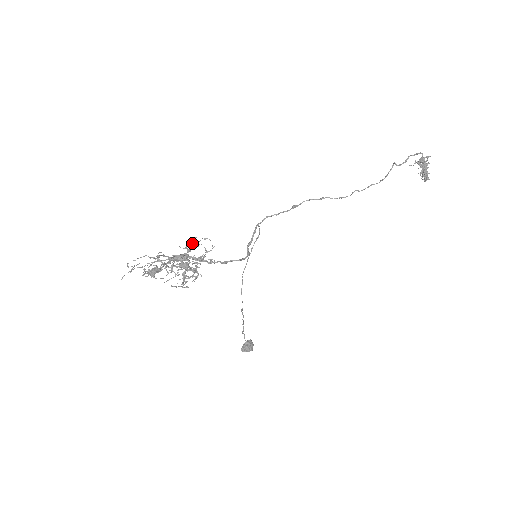
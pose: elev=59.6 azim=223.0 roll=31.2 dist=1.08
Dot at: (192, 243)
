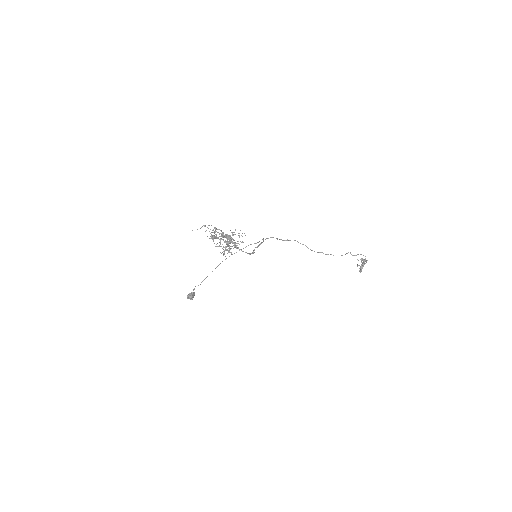
Dot at: occluded
